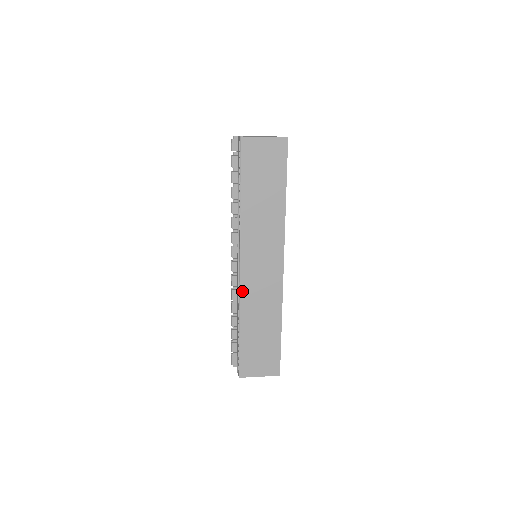
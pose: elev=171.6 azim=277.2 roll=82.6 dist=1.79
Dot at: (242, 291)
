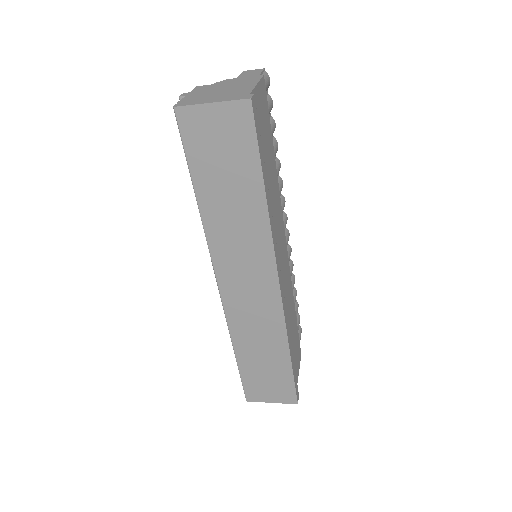
Dot at: (228, 314)
